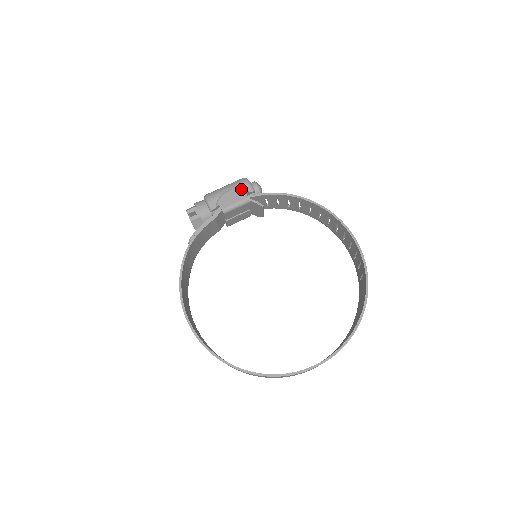
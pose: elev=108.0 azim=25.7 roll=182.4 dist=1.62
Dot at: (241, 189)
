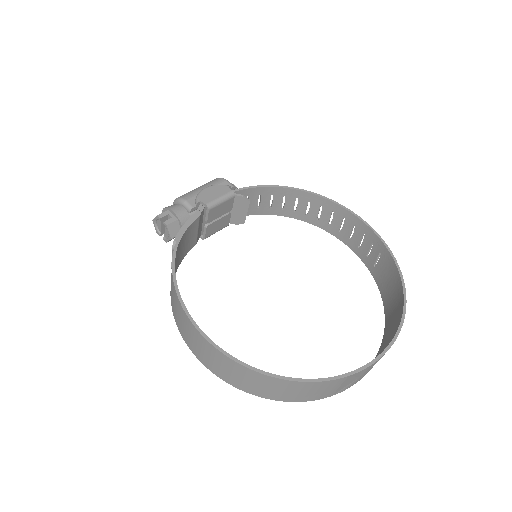
Dot at: (220, 184)
